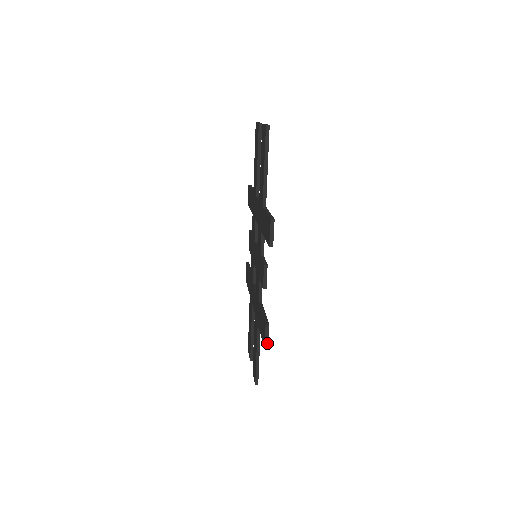
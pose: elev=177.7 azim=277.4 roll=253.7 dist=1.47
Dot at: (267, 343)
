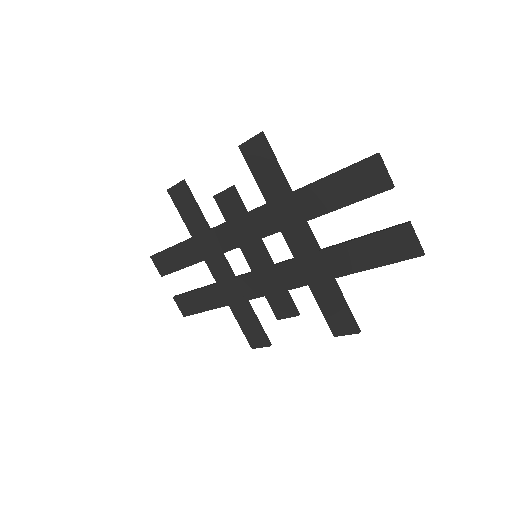
Dot at: (257, 347)
